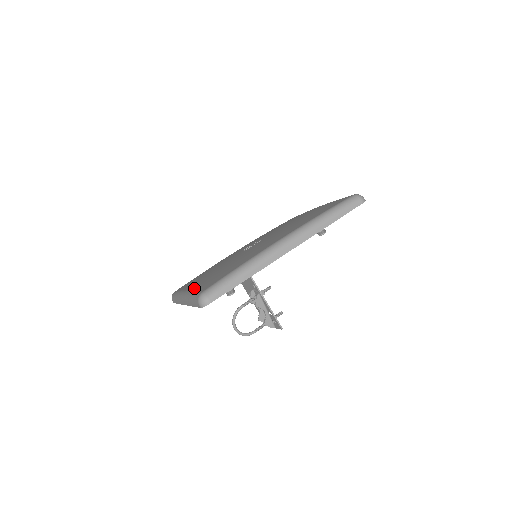
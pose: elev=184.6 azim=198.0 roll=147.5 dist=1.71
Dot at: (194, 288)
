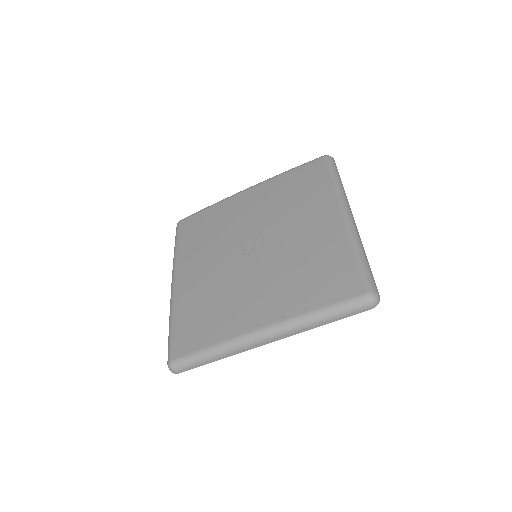
Dot at: (175, 313)
